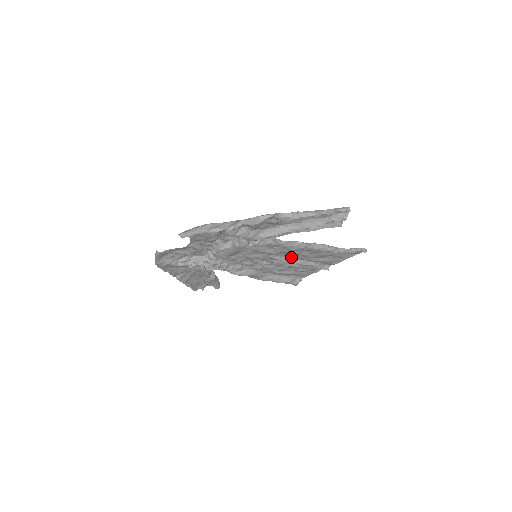
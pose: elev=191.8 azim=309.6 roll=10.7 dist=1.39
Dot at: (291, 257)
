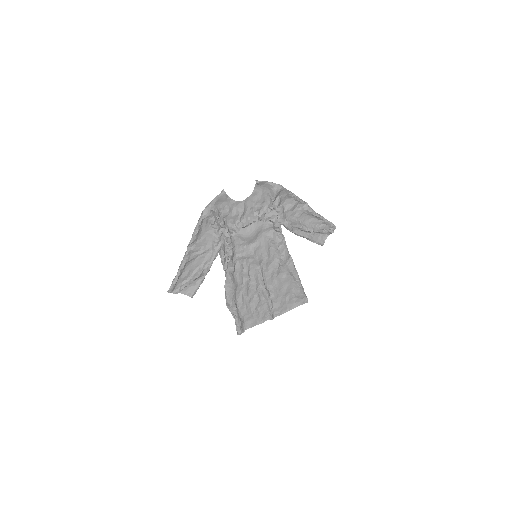
Dot at: (267, 280)
